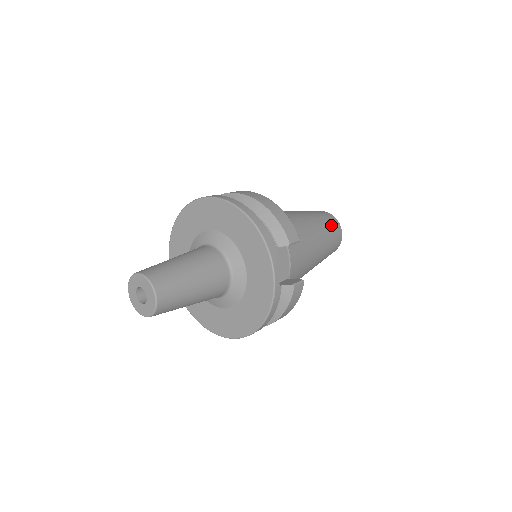
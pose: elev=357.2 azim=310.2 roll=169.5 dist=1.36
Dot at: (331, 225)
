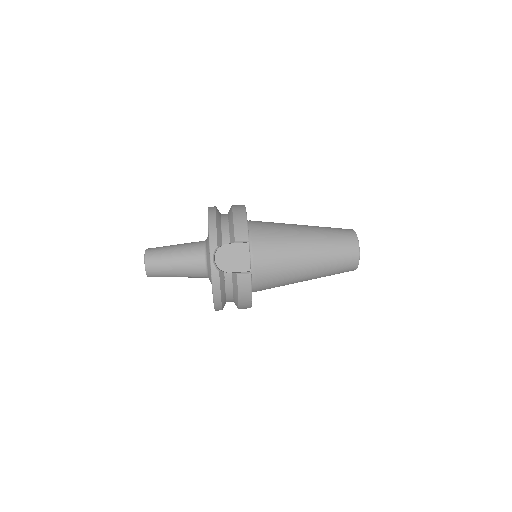
Dot at: (340, 240)
